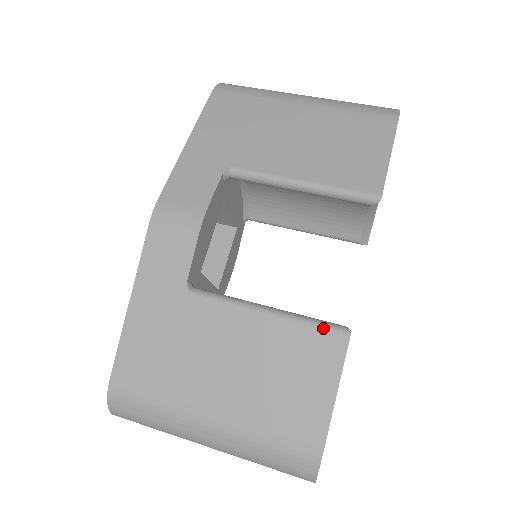
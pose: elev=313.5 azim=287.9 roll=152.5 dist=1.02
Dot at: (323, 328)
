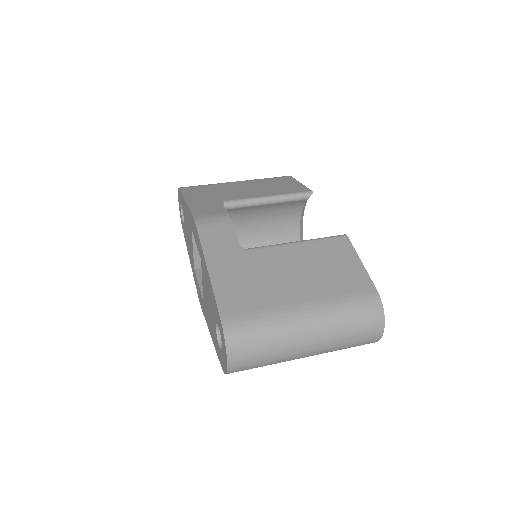
Dot at: (332, 237)
